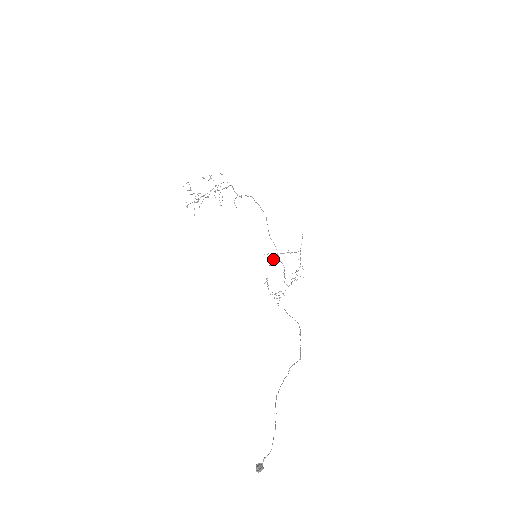
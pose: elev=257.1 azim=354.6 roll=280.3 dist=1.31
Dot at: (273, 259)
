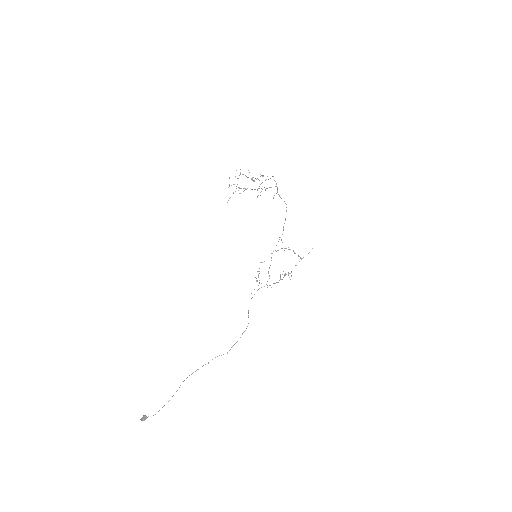
Dot at: occluded
